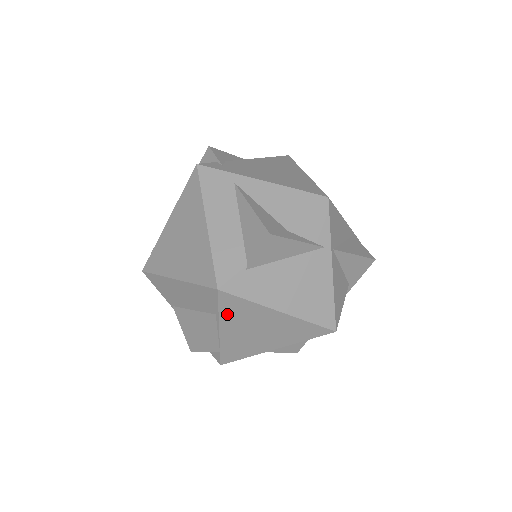
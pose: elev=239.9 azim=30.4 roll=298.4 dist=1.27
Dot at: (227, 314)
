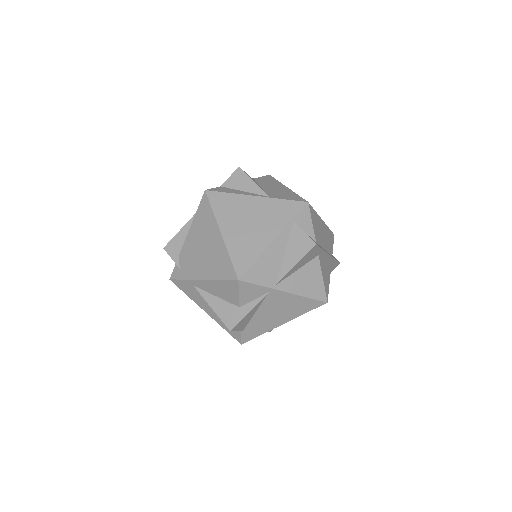
Dot at: occluded
